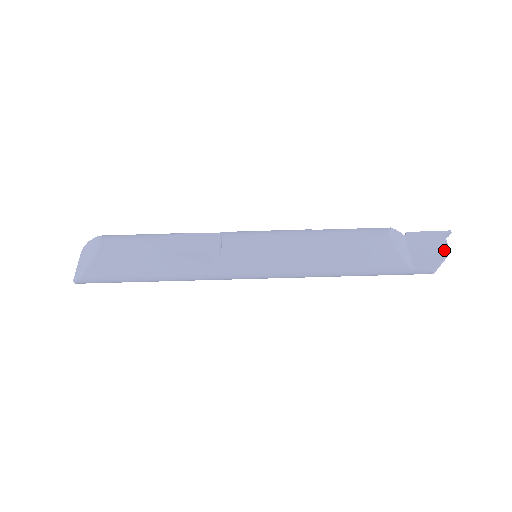
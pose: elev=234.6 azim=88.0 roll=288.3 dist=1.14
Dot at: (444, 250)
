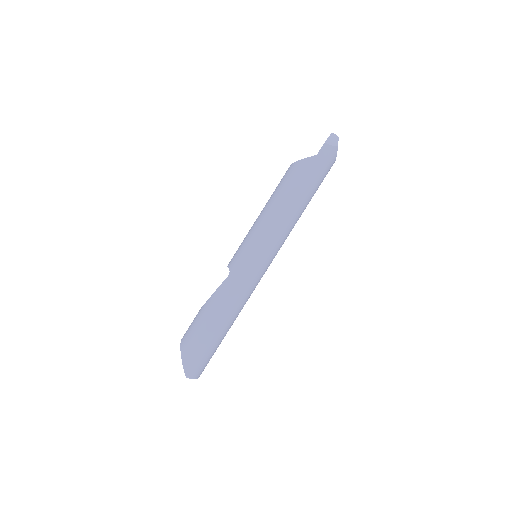
Dot at: occluded
